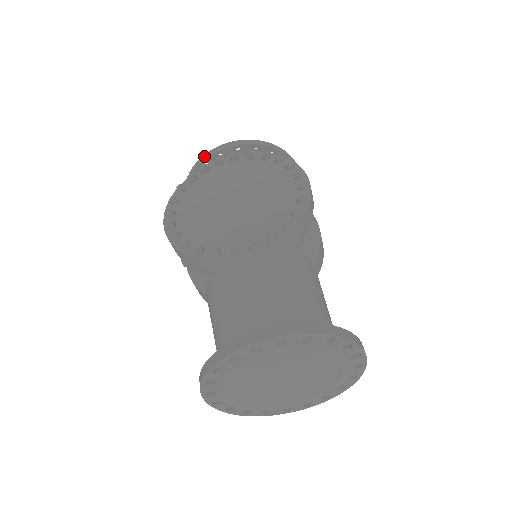
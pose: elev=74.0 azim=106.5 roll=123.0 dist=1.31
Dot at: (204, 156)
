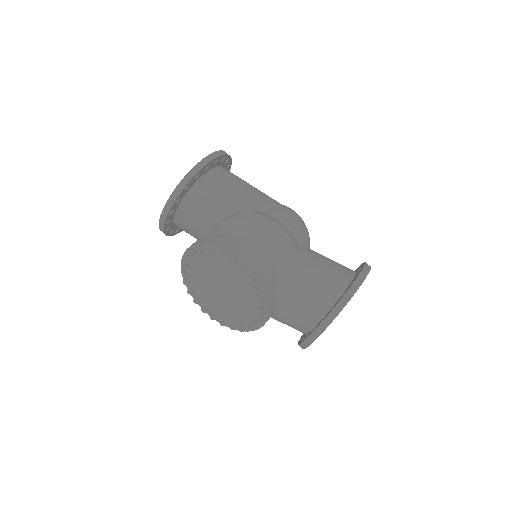
Dot at: (160, 229)
